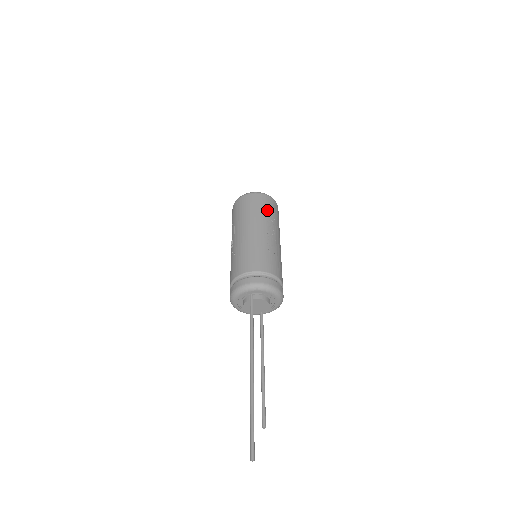
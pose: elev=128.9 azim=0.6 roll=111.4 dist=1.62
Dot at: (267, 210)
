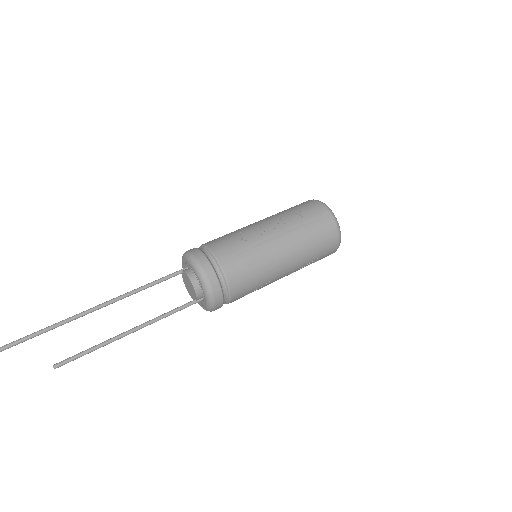
Dot at: (298, 212)
